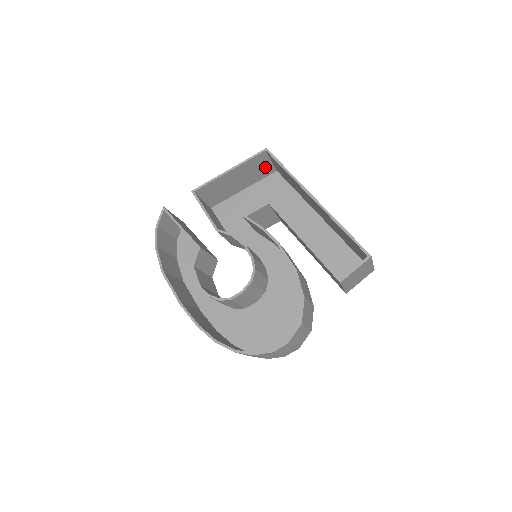
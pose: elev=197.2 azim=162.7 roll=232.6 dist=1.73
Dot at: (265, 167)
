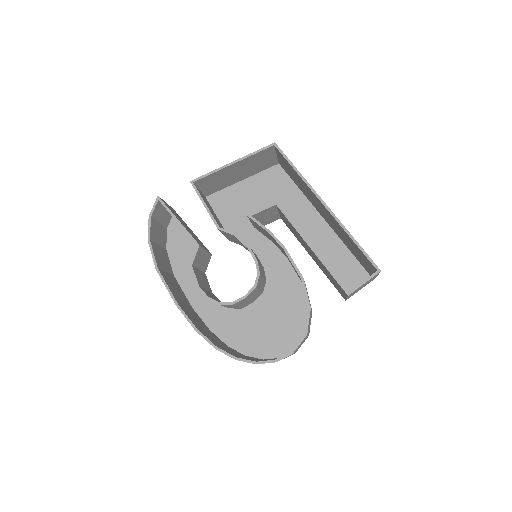
Dot at: (269, 160)
